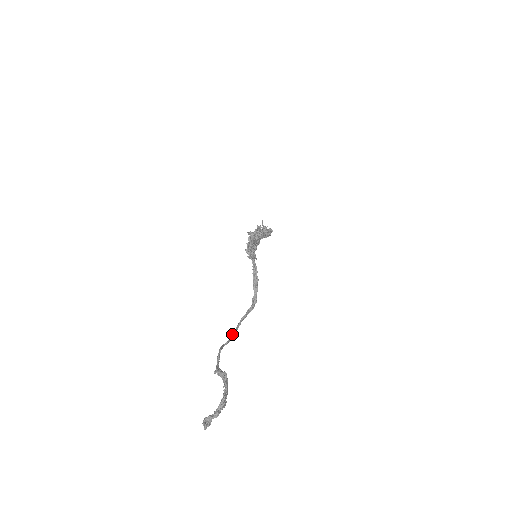
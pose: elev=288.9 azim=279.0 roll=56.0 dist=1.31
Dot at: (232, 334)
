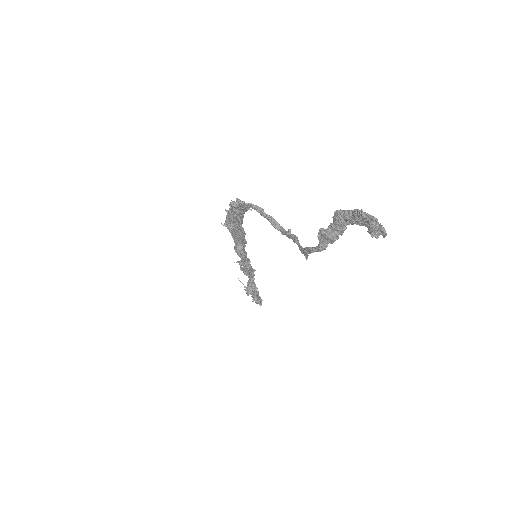
Dot at: (302, 250)
